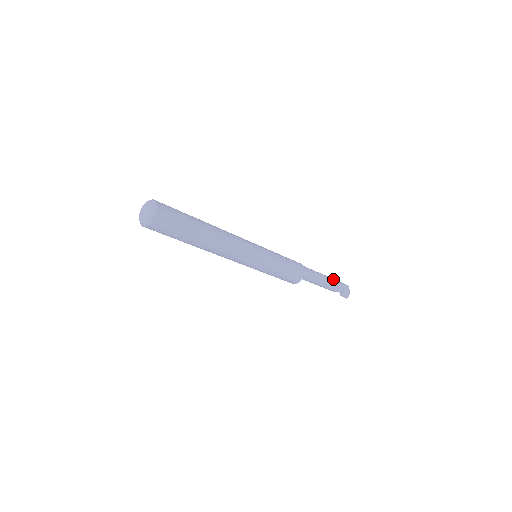
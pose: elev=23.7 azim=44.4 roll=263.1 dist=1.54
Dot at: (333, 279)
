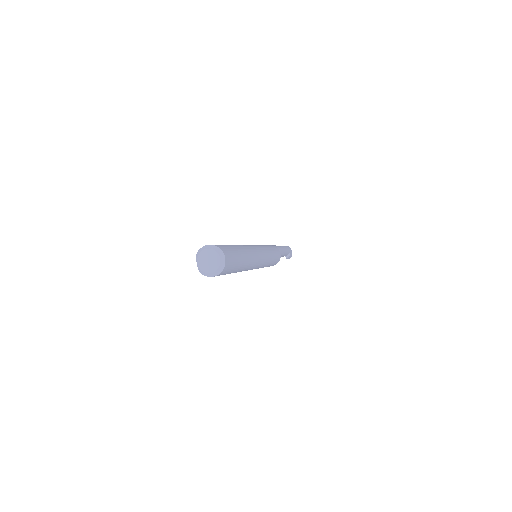
Dot at: occluded
